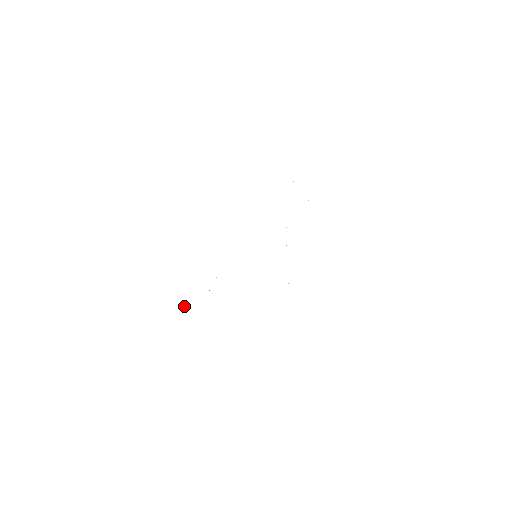
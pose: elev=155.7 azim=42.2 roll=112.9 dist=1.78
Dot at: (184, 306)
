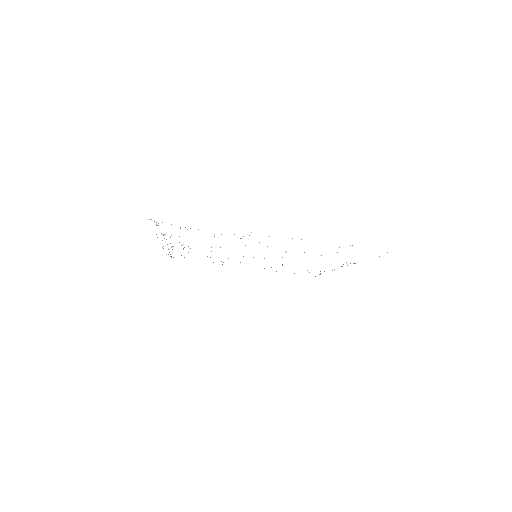
Dot at: occluded
